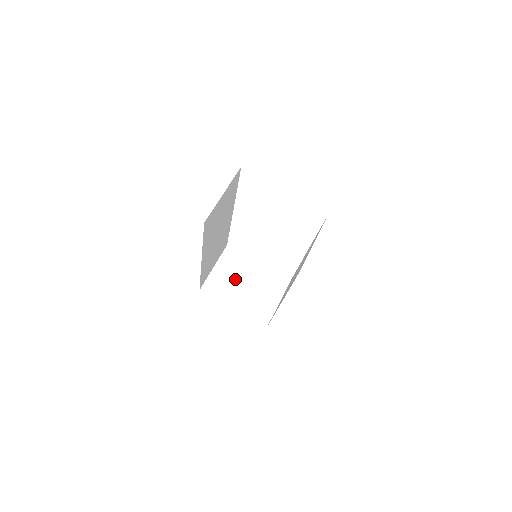
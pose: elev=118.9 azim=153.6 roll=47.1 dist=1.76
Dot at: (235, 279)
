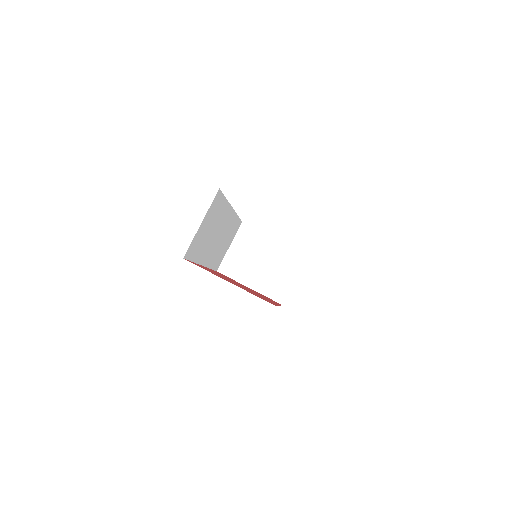
Dot at: (251, 258)
